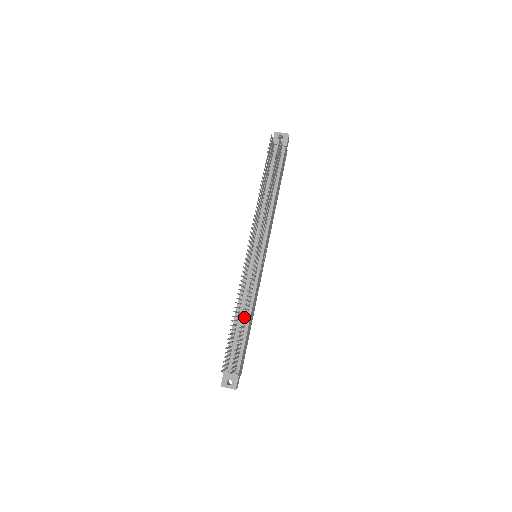
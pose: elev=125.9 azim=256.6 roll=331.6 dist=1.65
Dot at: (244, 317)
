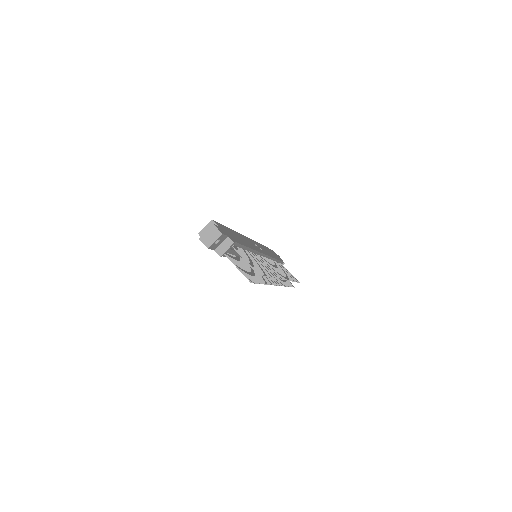
Dot at: occluded
